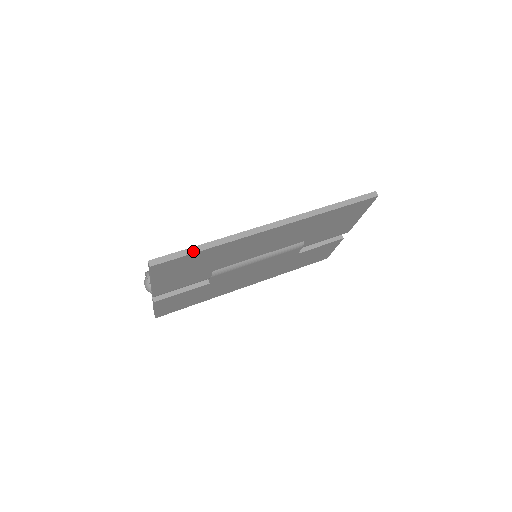
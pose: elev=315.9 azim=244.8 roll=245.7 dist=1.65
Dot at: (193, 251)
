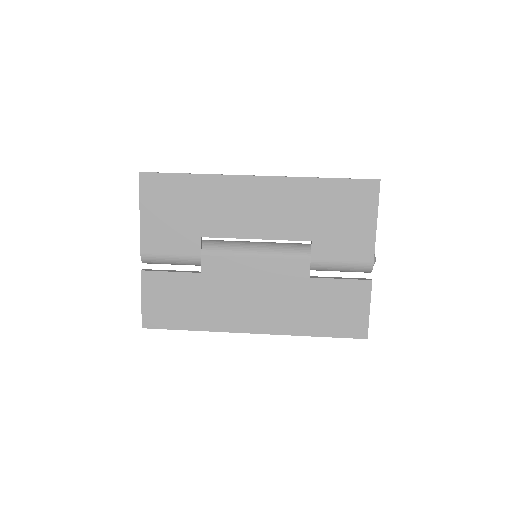
Dot at: (179, 173)
